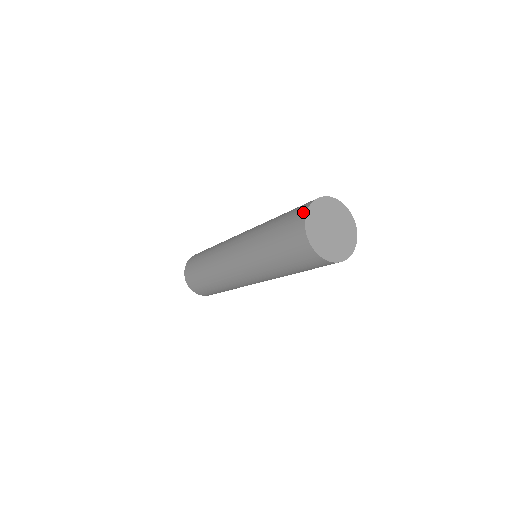
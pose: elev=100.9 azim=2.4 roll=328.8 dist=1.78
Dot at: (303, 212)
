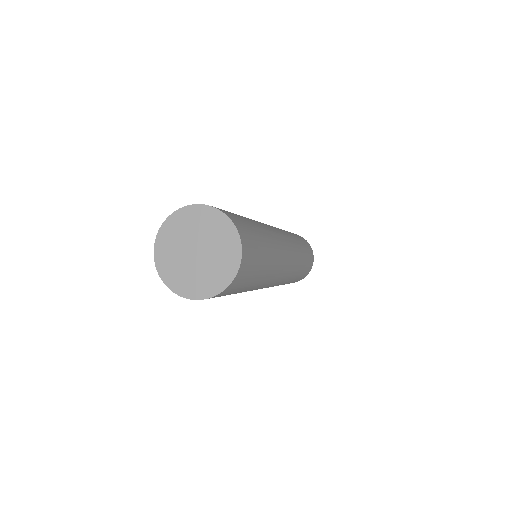
Dot at: occluded
